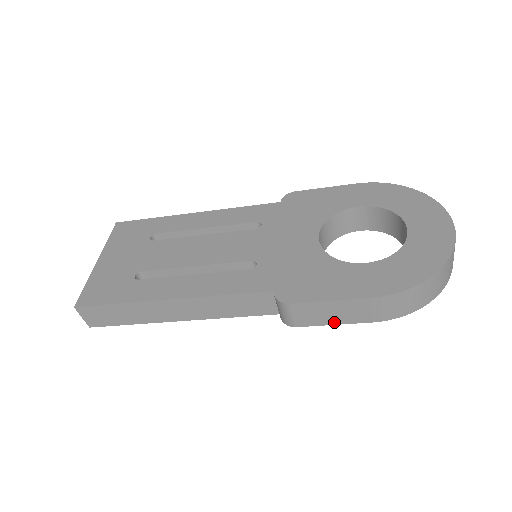
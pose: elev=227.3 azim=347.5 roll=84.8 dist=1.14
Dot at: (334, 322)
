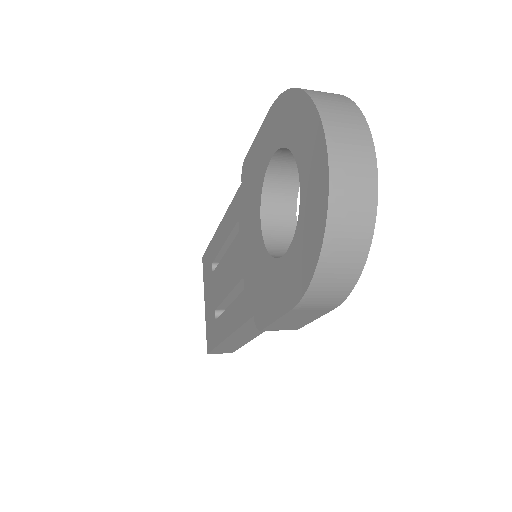
Dot at: (310, 320)
